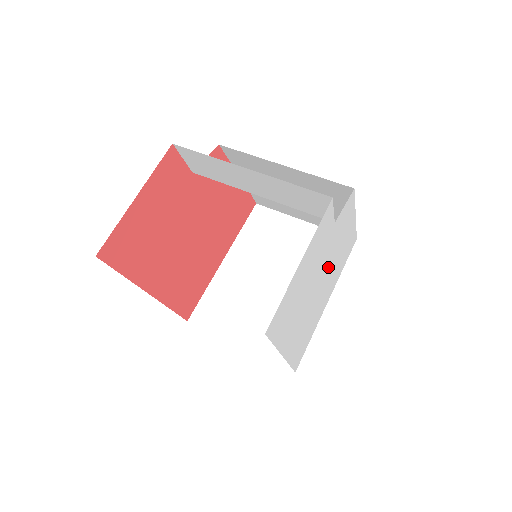
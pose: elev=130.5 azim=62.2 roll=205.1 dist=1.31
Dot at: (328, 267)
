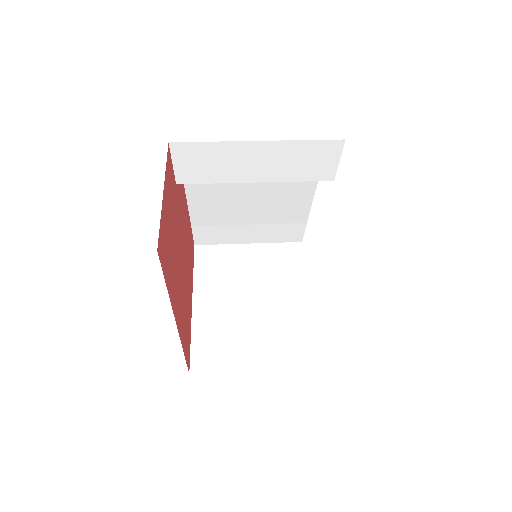
Dot at: occluded
